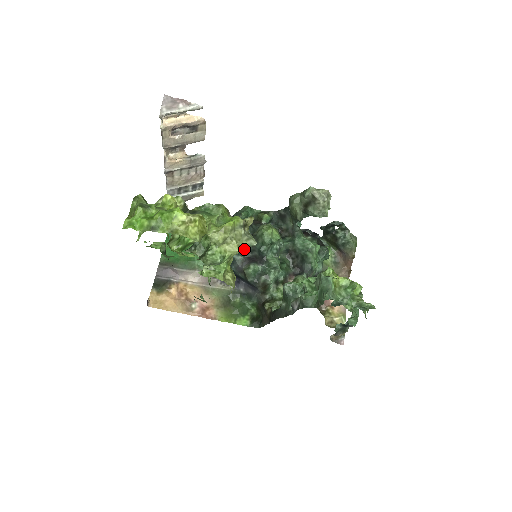
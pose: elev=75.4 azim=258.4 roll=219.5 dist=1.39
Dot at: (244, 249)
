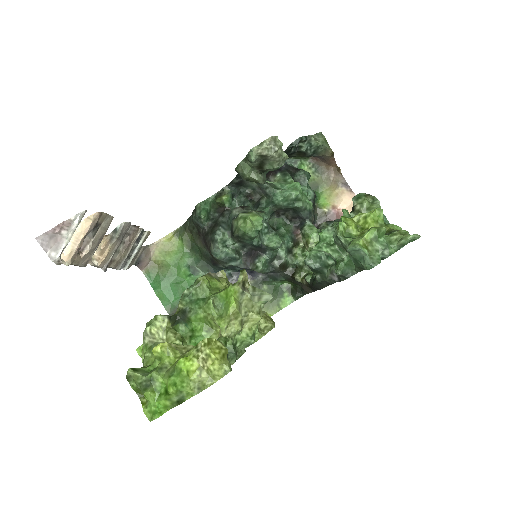
Dot at: (236, 251)
